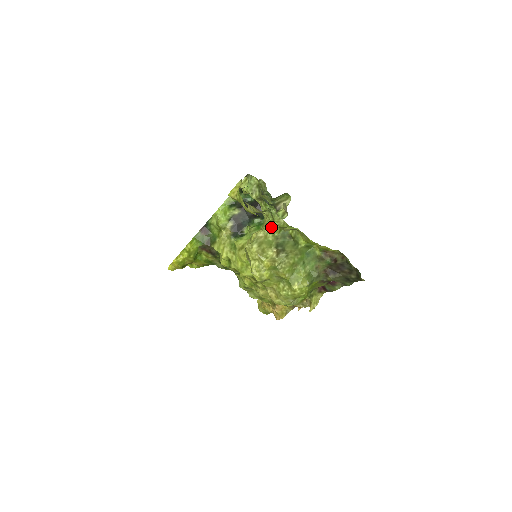
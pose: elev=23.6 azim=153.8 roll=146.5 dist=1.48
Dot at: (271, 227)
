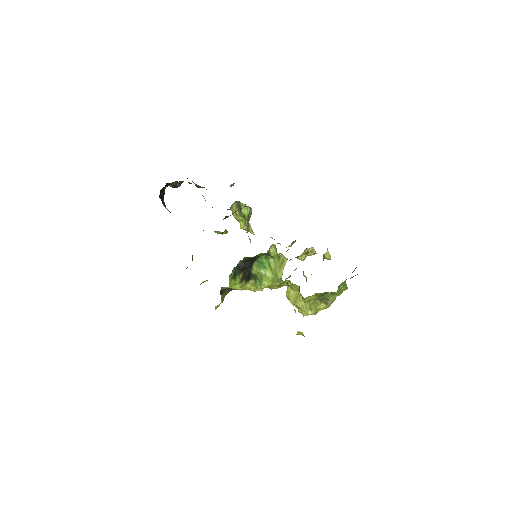
Dot at: (309, 299)
